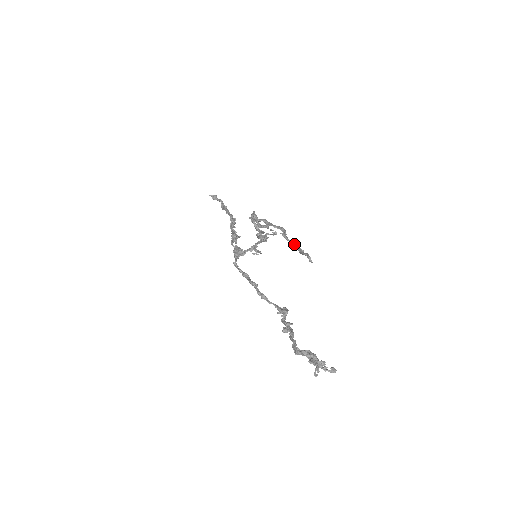
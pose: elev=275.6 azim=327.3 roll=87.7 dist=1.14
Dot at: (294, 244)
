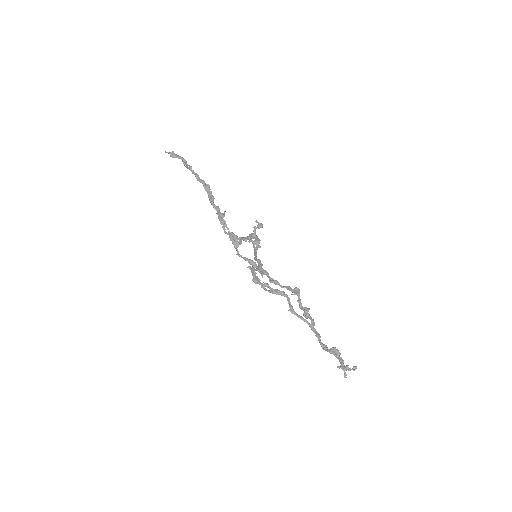
Dot at: occluded
